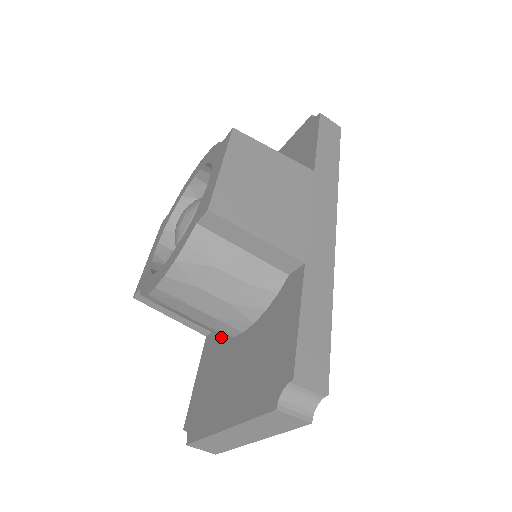
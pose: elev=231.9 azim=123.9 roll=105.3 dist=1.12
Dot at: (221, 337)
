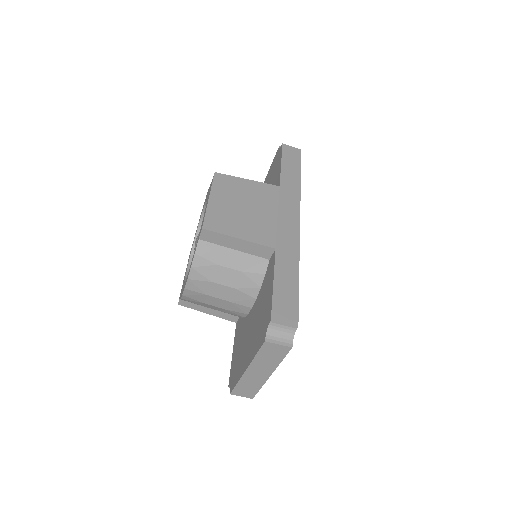
Dot at: (243, 318)
